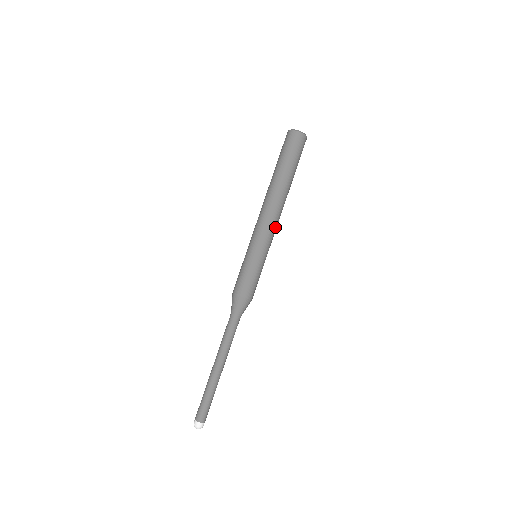
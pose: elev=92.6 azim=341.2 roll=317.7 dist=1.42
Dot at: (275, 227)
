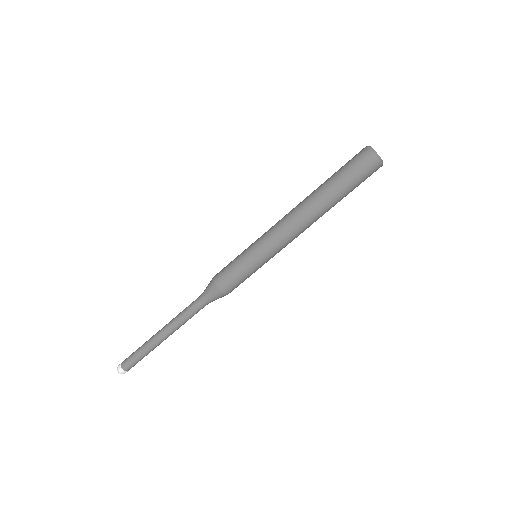
Dot at: occluded
